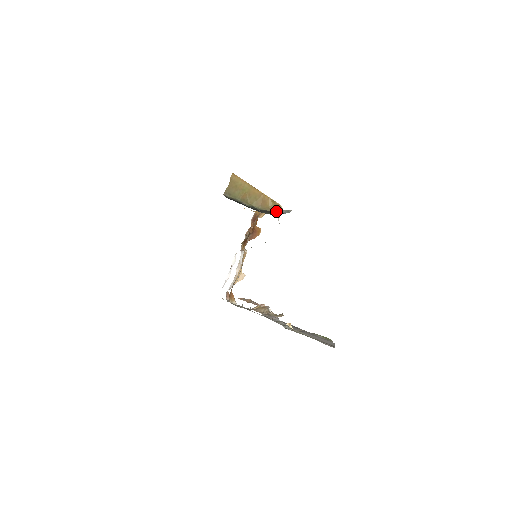
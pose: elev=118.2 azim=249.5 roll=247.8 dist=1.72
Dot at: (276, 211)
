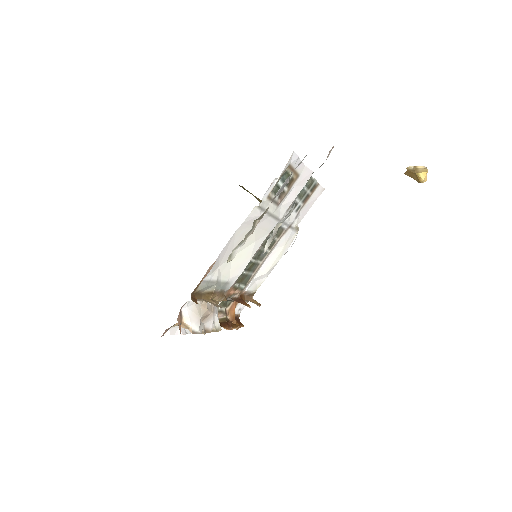
Dot at: occluded
